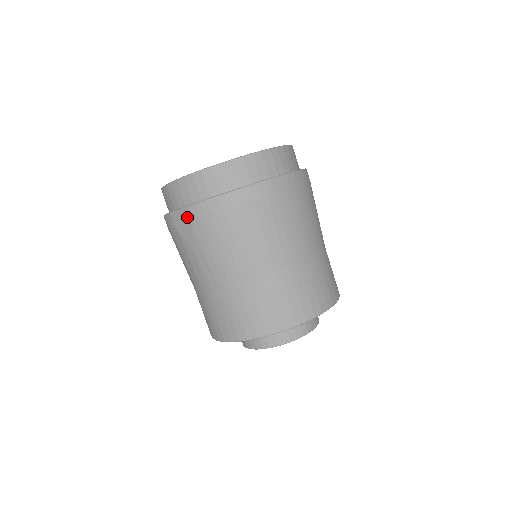
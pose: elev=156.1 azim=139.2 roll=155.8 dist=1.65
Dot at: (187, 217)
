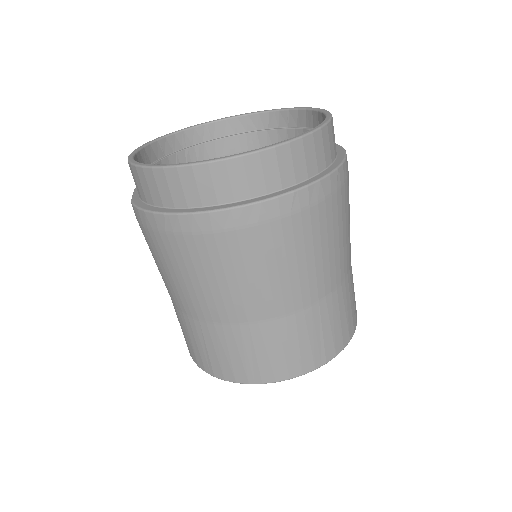
Dot at: occluded
